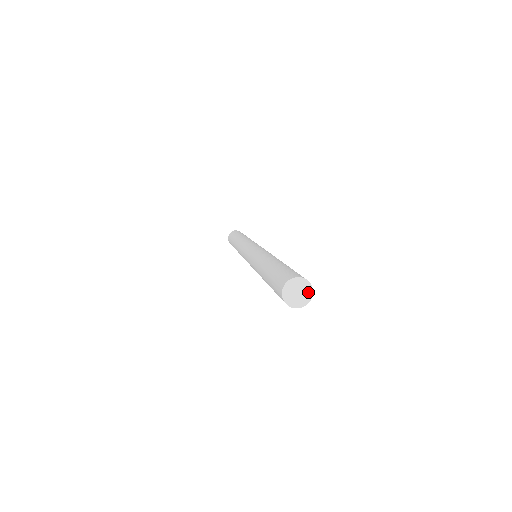
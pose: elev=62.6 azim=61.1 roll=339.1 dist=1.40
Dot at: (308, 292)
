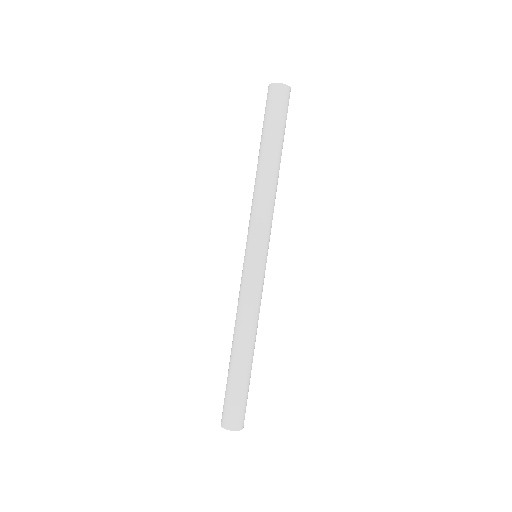
Dot at: (239, 428)
